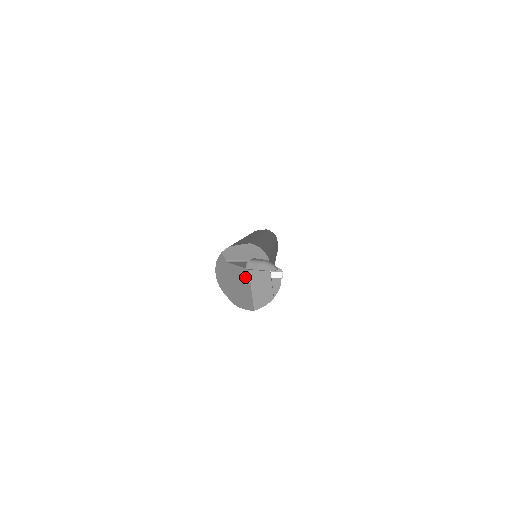
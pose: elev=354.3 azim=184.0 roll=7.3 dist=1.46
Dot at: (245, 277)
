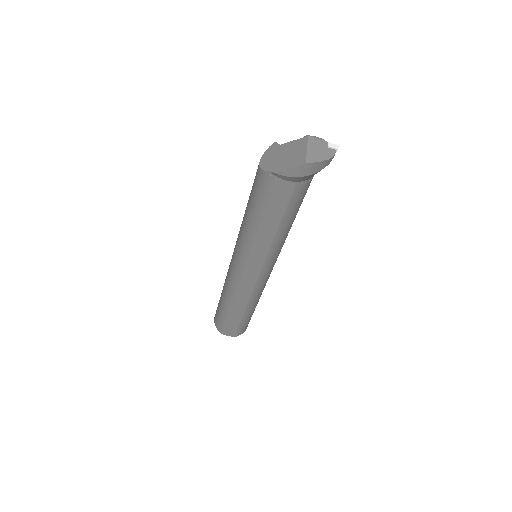
Dot at: (301, 143)
